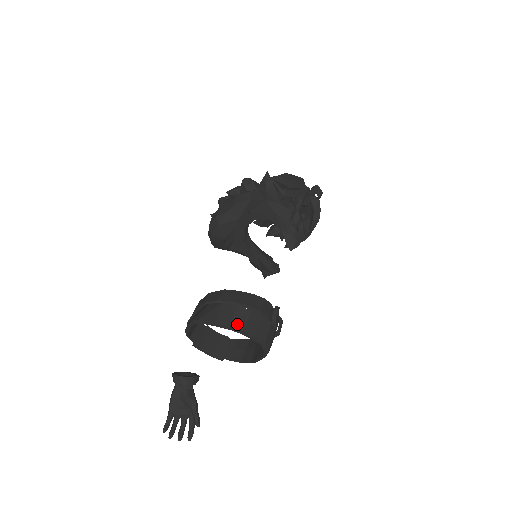
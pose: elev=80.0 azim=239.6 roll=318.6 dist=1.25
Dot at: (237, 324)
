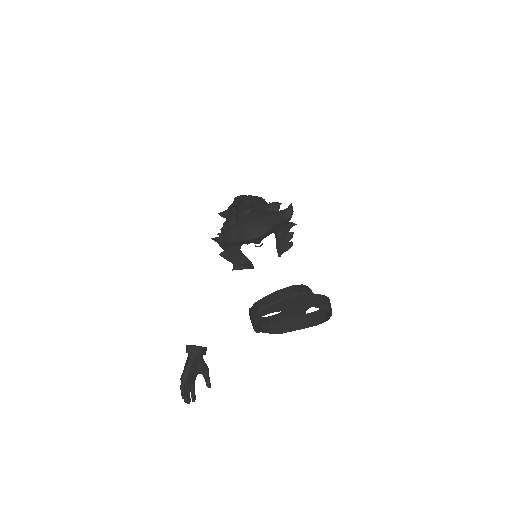
Dot at: (331, 309)
